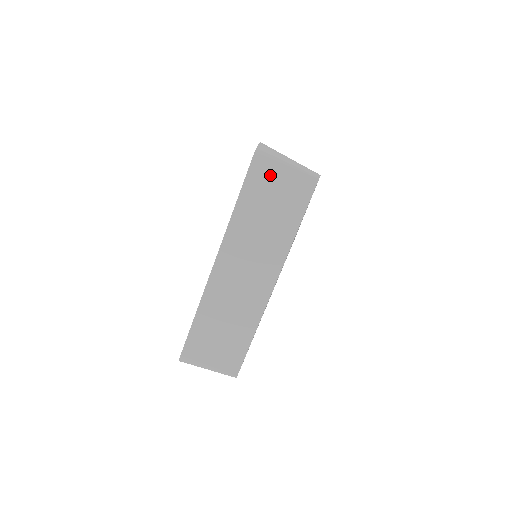
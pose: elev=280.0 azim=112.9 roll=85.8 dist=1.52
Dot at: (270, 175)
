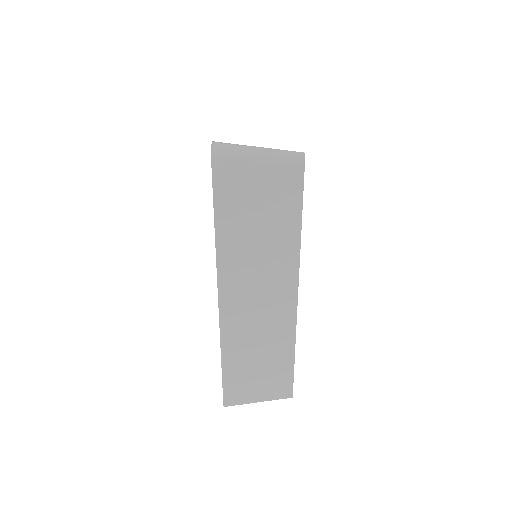
Dot at: (242, 180)
